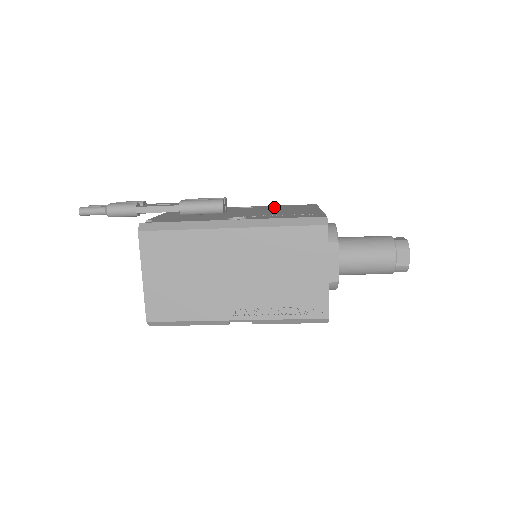
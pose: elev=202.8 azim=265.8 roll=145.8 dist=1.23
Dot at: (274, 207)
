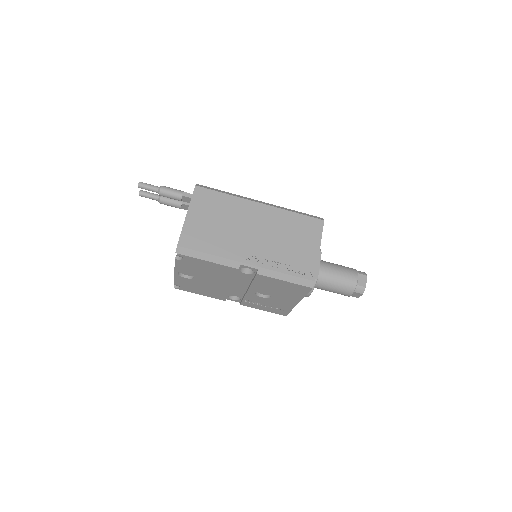
Dot at: occluded
